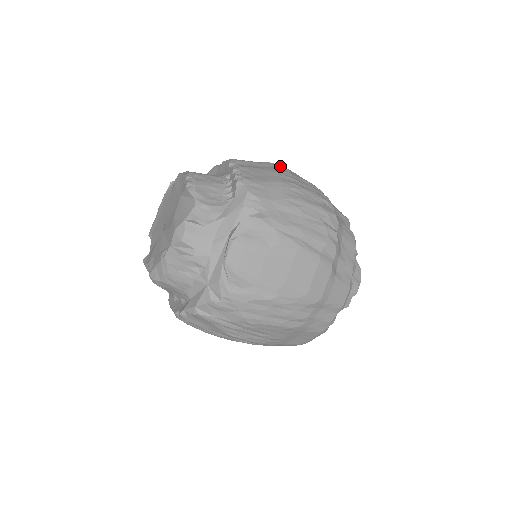
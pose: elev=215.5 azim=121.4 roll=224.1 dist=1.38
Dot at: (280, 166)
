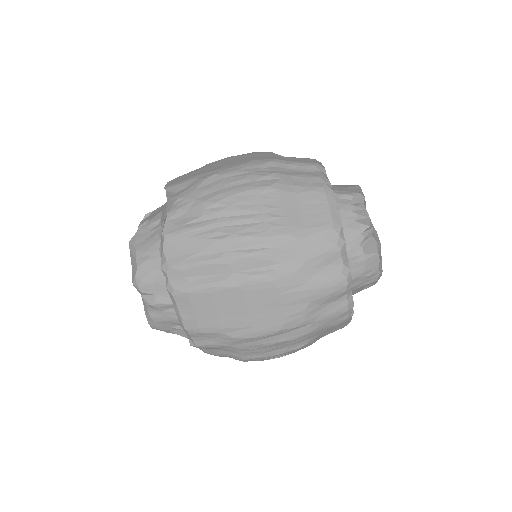
Dot at: occluded
